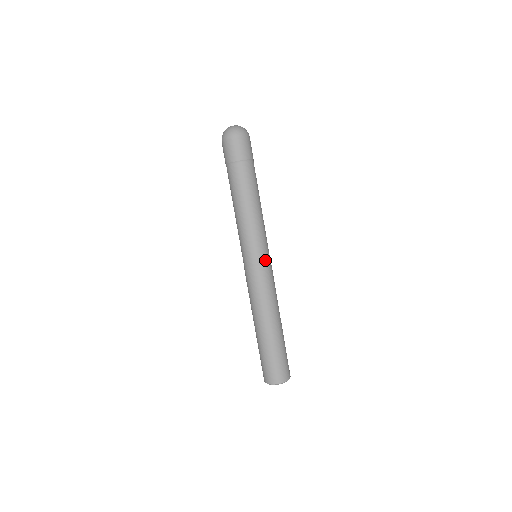
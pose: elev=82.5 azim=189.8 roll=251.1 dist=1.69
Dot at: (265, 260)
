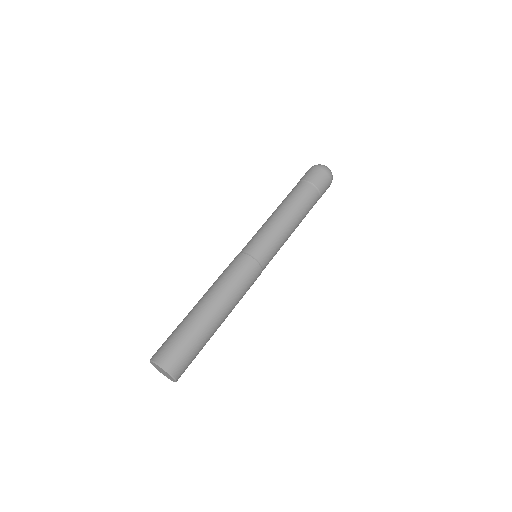
Dot at: (265, 265)
